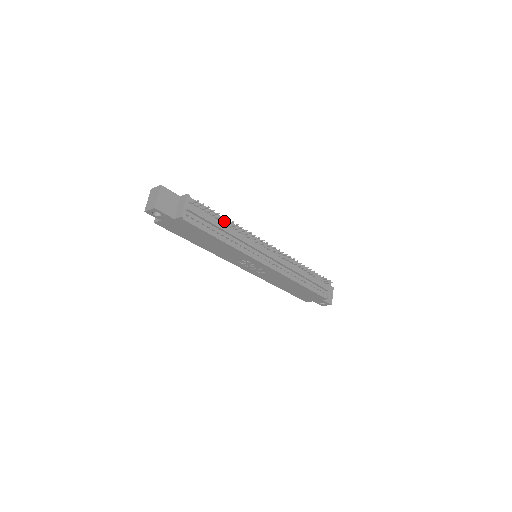
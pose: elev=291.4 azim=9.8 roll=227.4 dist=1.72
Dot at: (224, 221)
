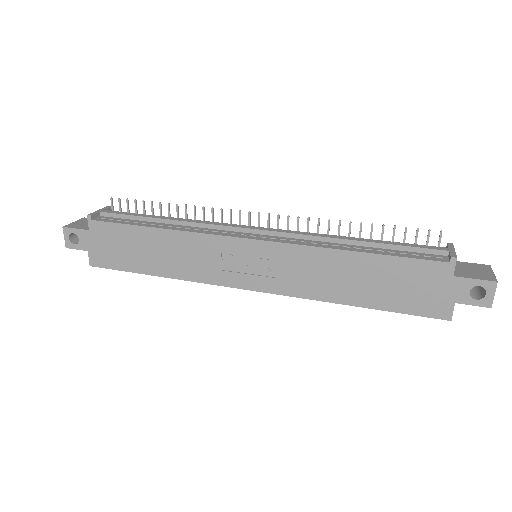
Dot at: occluded
